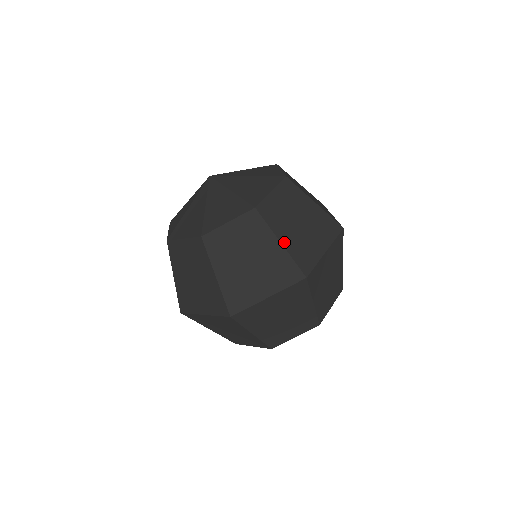
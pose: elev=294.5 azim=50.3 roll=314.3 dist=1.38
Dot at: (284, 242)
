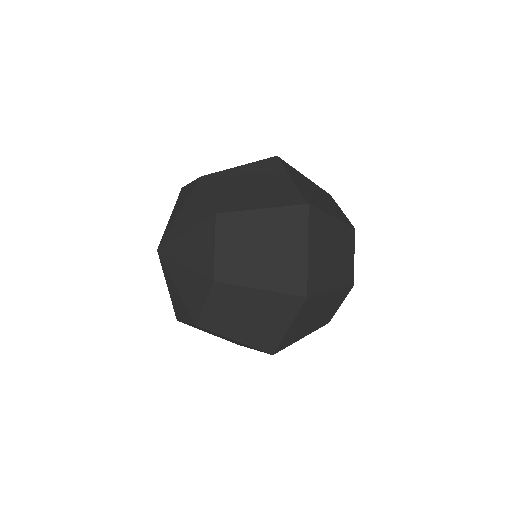
Dot at: (263, 285)
